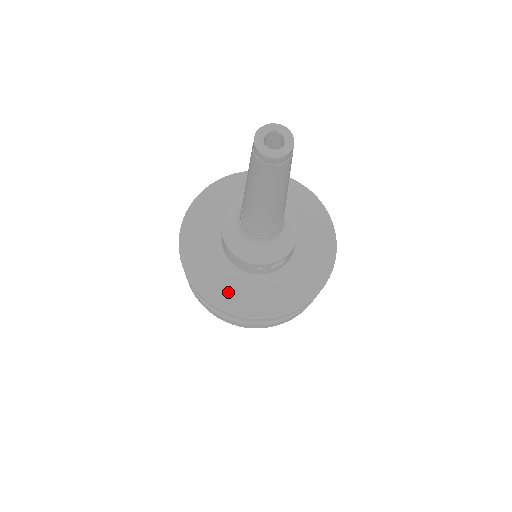
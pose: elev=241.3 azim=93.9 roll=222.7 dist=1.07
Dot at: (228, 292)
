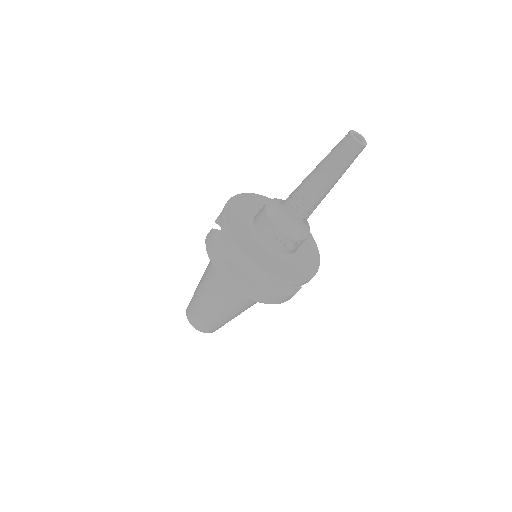
Dot at: (249, 247)
